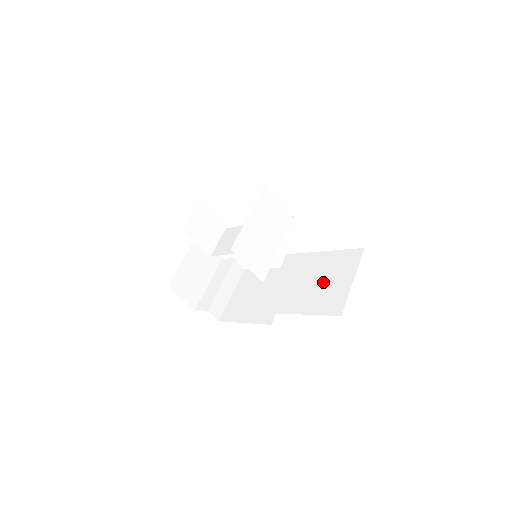
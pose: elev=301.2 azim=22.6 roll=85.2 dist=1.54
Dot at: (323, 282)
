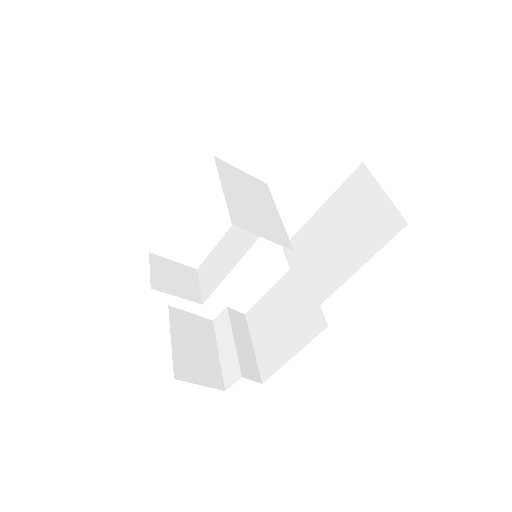
Dot at: (351, 224)
